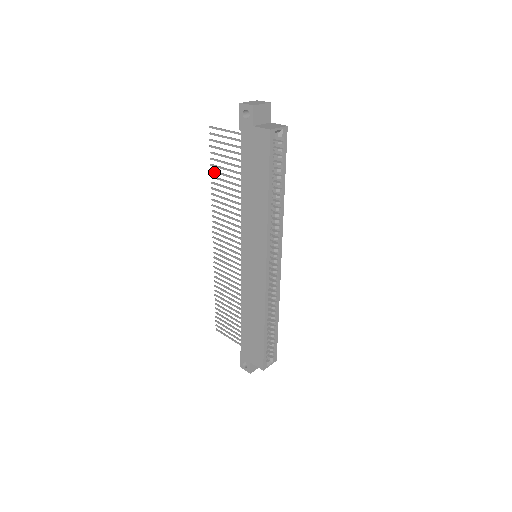
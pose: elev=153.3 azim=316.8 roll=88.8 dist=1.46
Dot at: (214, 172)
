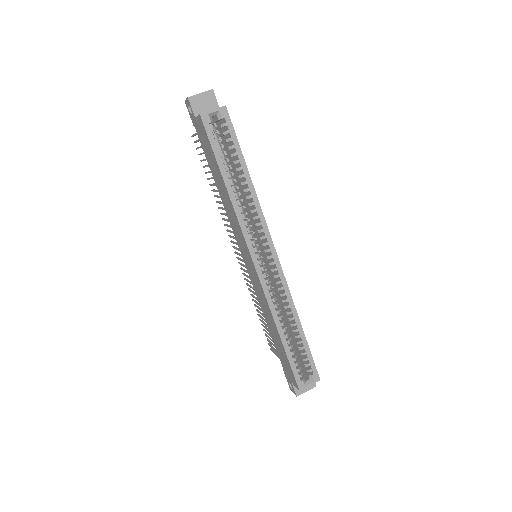
Dot at: (208, 179)
